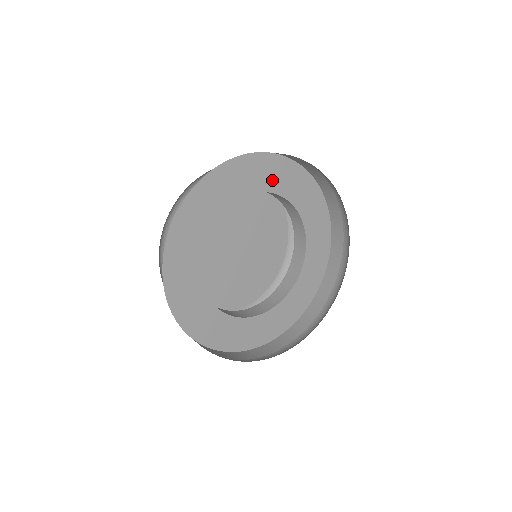
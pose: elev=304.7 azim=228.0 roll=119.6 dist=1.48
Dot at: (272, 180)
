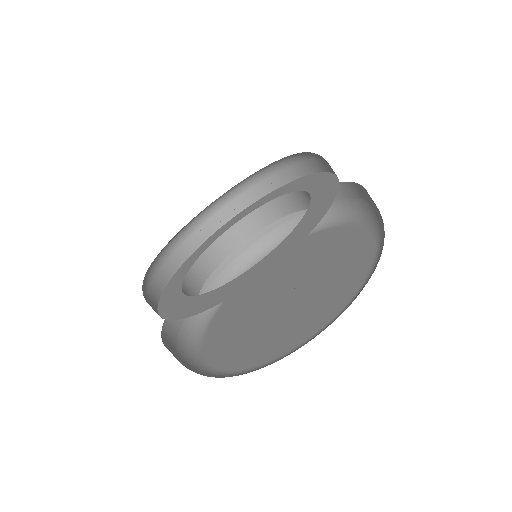
Dot at: occluded
